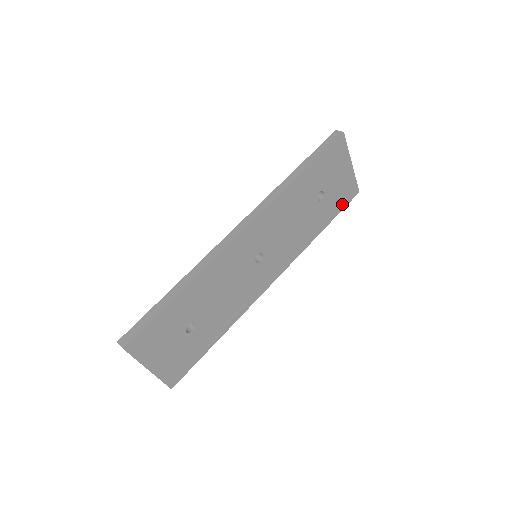
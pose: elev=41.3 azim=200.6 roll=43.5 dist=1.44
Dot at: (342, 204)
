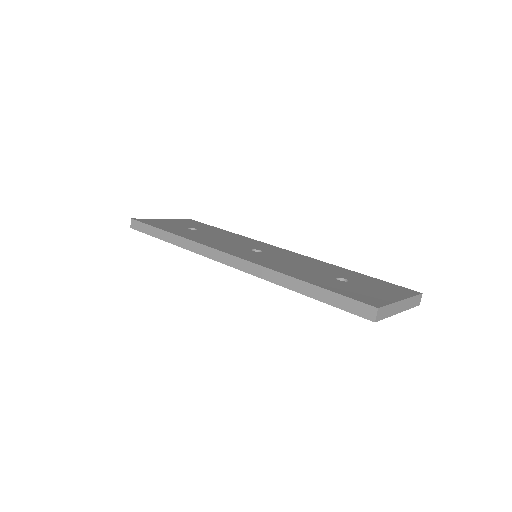
Dot at: occluded
